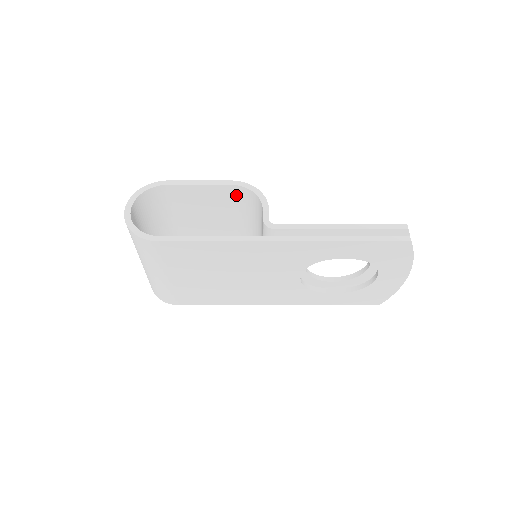
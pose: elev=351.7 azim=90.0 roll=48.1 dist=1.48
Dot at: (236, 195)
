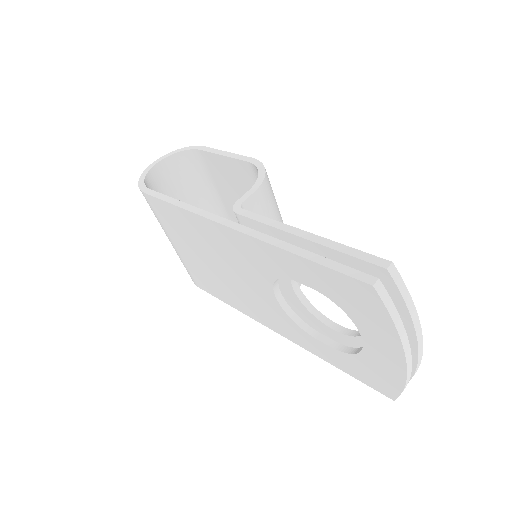
Dot at: (256, 177)
